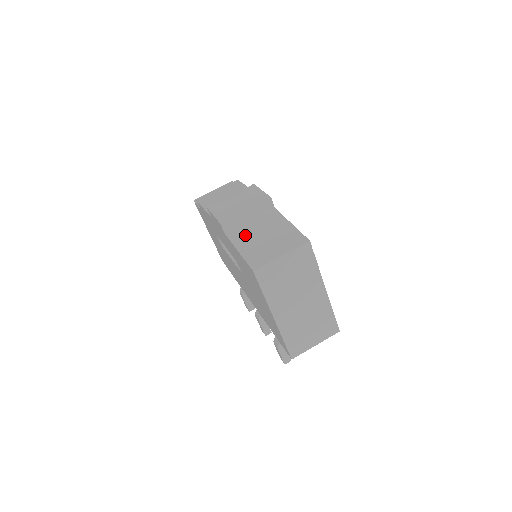
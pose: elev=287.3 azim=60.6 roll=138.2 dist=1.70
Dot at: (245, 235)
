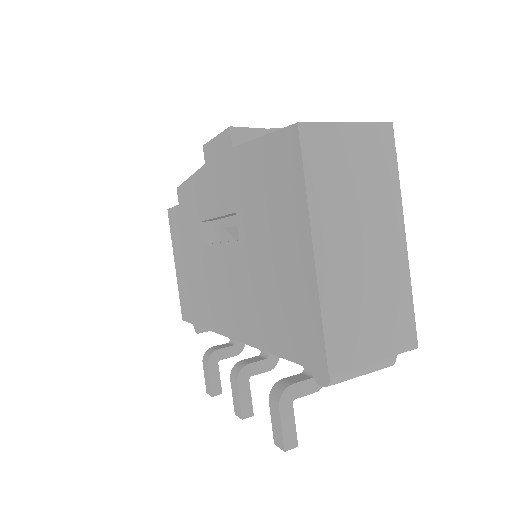
Dot at: occluded
